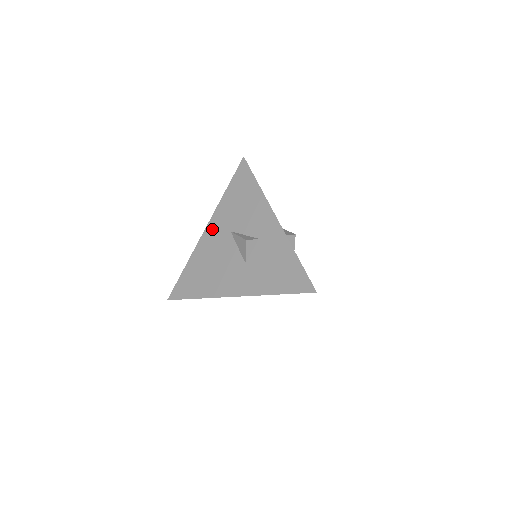
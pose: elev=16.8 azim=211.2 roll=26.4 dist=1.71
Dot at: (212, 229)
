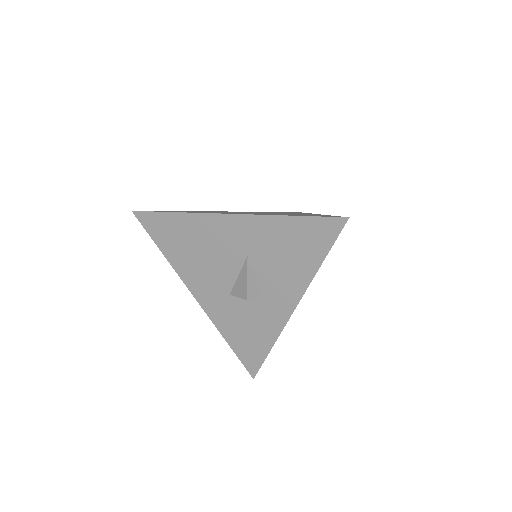
Dot at: (234, 226)
